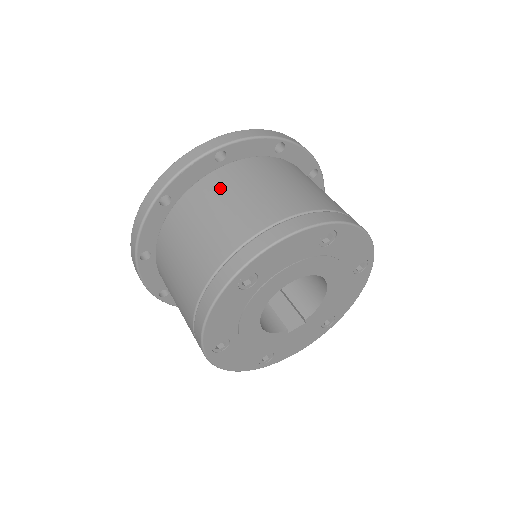
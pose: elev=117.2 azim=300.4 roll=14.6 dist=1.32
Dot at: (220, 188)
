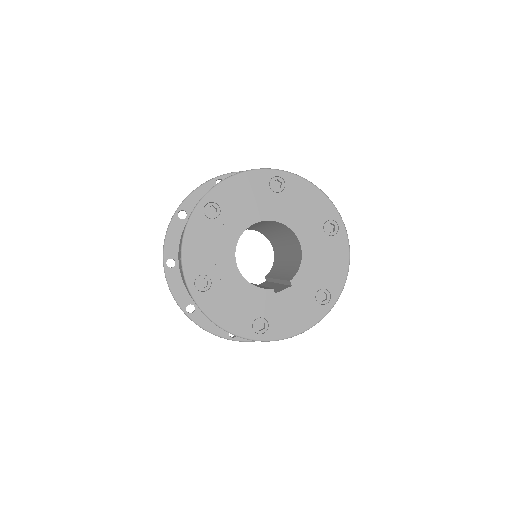
Dot at: occluded
